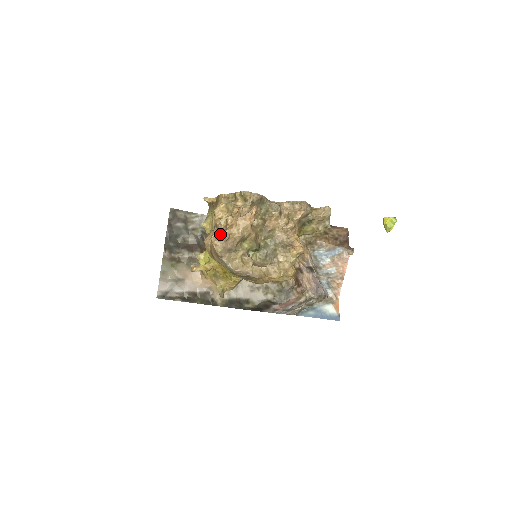
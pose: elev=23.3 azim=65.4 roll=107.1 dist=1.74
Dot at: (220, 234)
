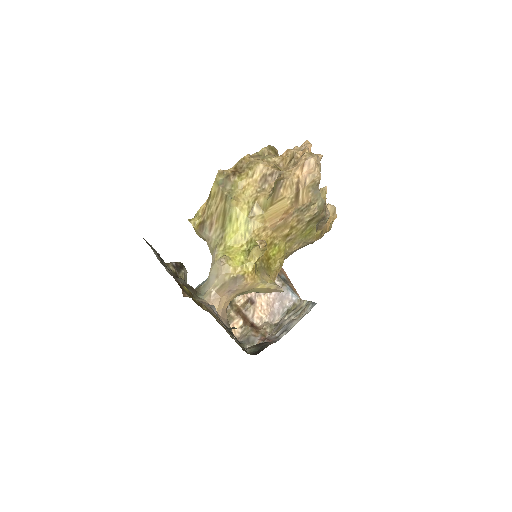
Dot at: (315, 154)
